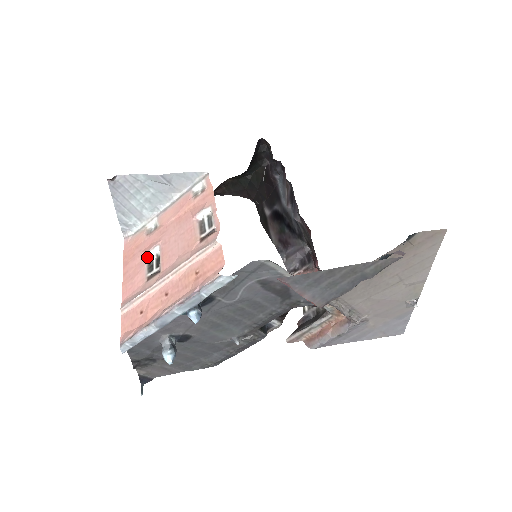
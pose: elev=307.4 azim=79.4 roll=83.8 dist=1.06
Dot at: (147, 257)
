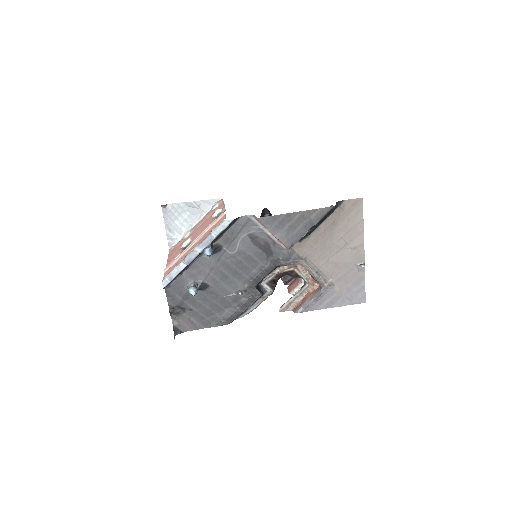
Dot at: (183, 246)
